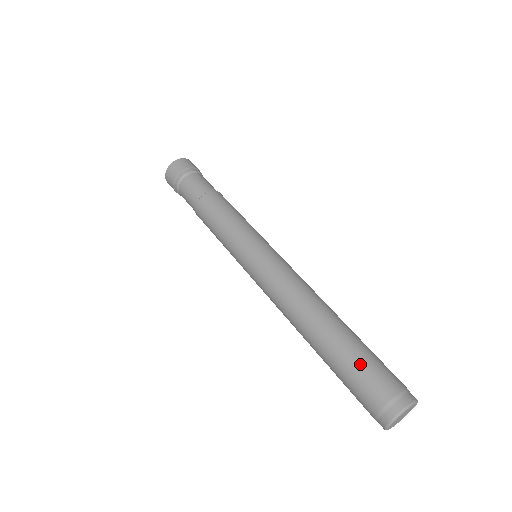
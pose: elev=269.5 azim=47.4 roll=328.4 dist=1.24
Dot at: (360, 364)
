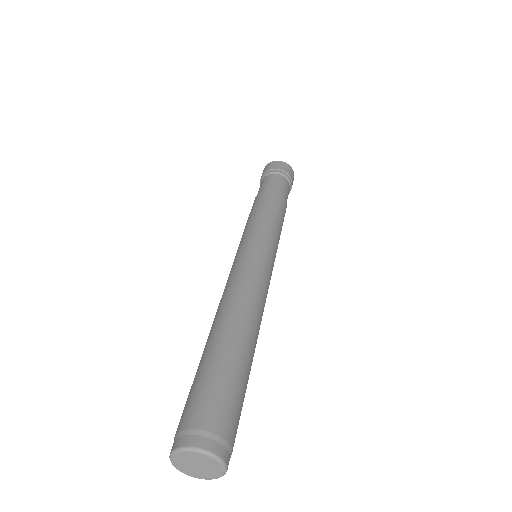
Dot at: (223, 381)
